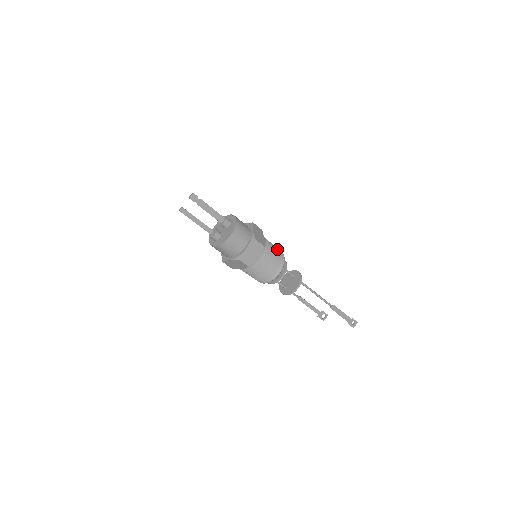
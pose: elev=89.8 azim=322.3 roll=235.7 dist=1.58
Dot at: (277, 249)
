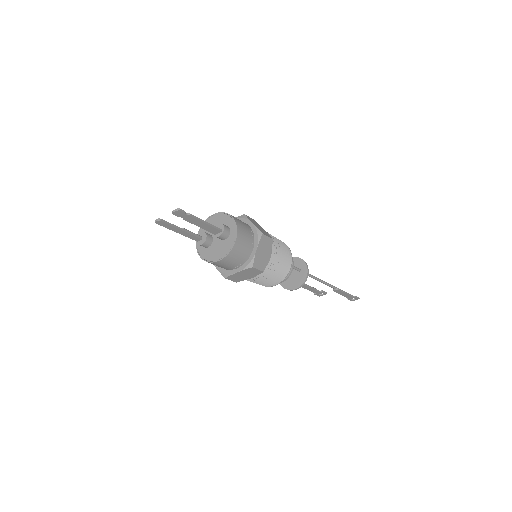
Dot at: (285, 258)
